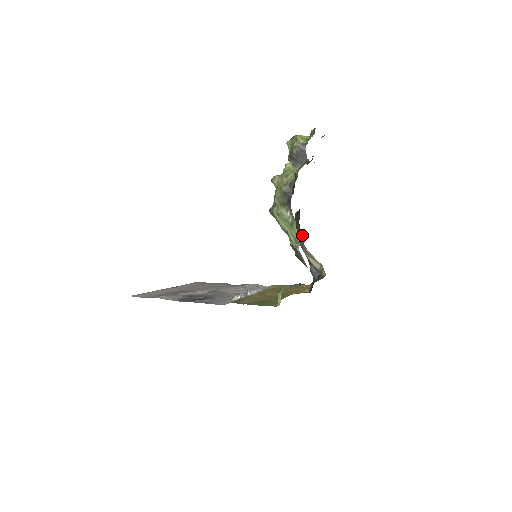
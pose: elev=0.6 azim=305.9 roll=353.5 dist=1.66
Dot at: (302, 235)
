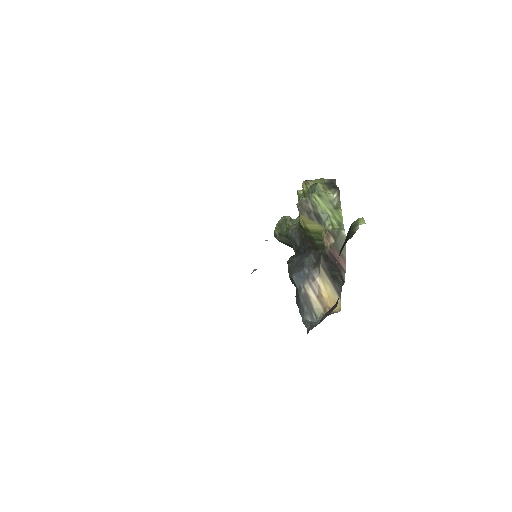
Dot at: (311, 262)
